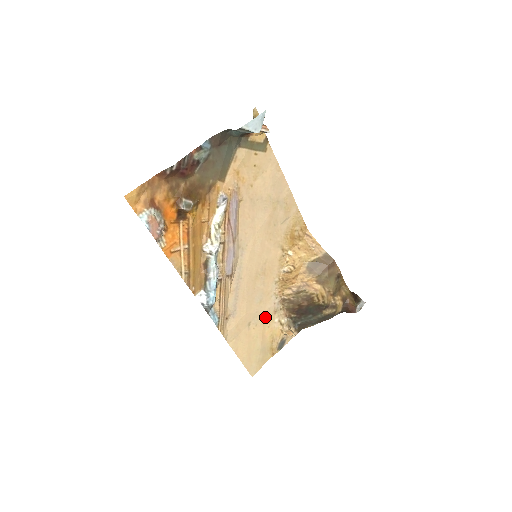
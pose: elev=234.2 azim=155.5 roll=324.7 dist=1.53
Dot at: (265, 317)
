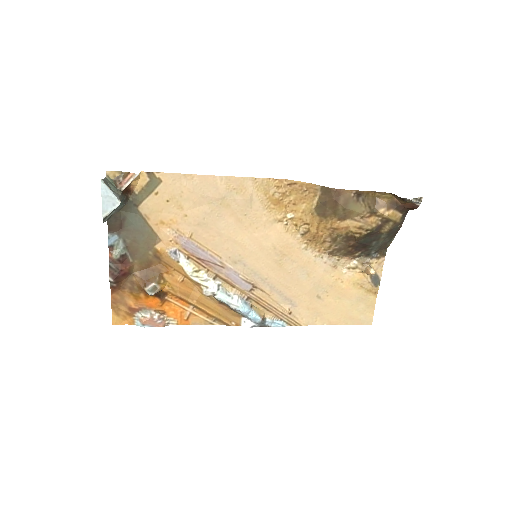
Dot at: (328, 279)
